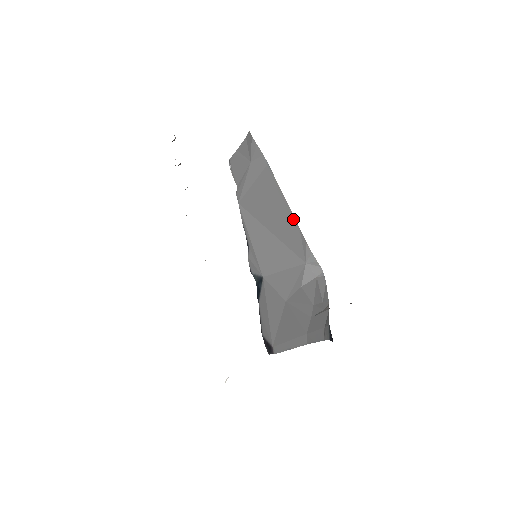
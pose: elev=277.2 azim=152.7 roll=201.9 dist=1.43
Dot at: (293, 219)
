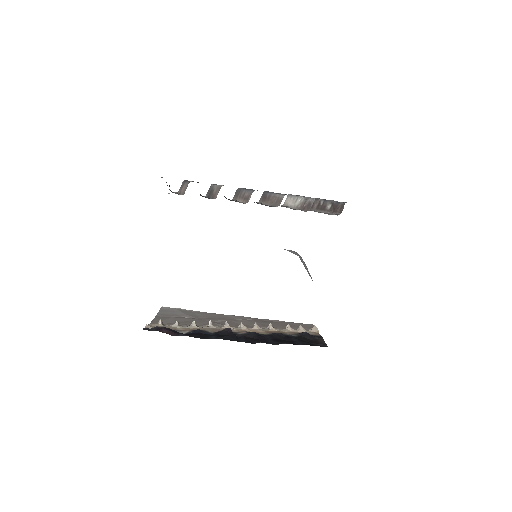
Dot at: occluded
